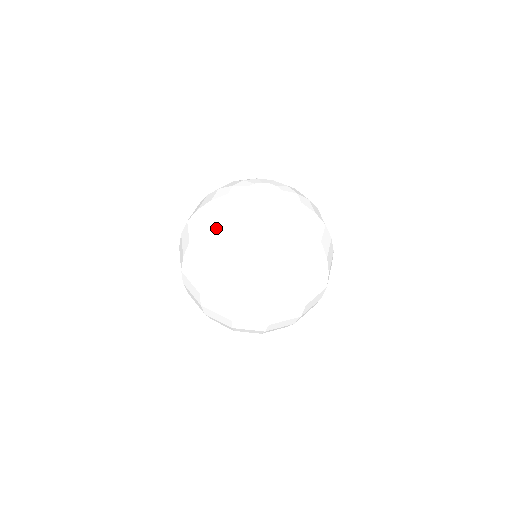
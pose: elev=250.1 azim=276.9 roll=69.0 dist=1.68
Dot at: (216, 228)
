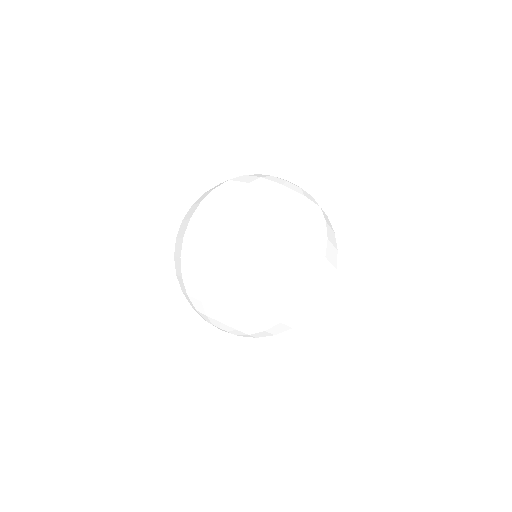
Dot at: (248, 178)
